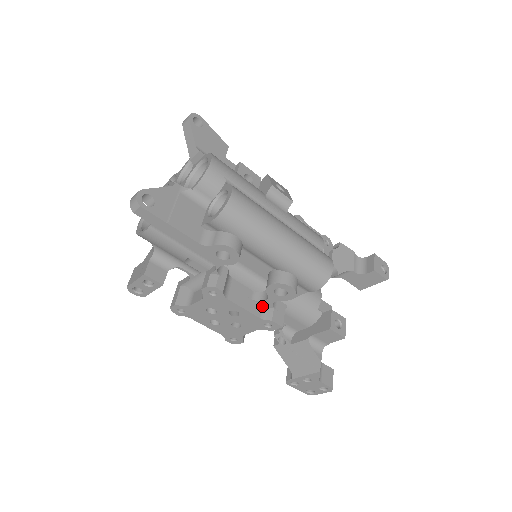
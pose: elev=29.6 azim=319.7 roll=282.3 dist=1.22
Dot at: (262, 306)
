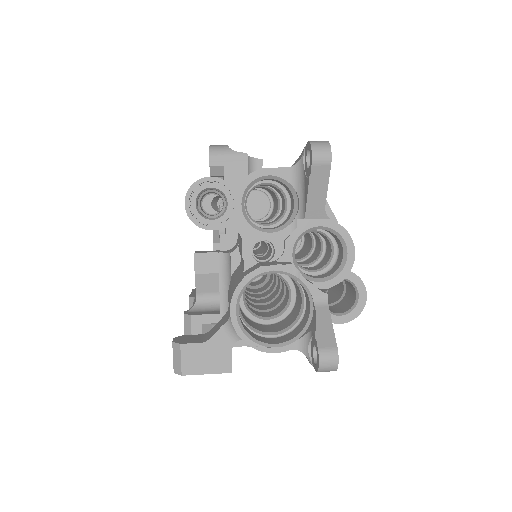
Dot at: occluded
